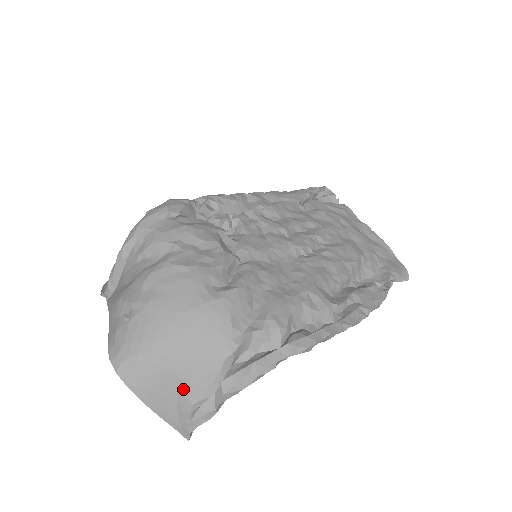
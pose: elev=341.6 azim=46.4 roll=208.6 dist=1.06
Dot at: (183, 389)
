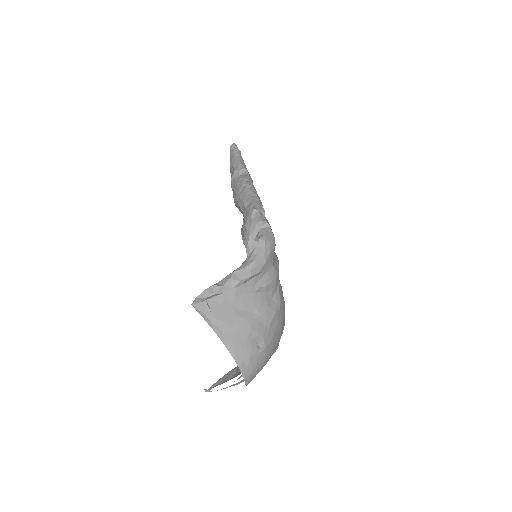
Dot at: occluded
